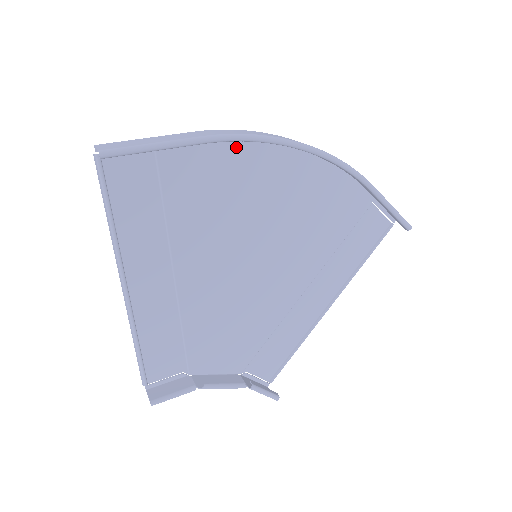
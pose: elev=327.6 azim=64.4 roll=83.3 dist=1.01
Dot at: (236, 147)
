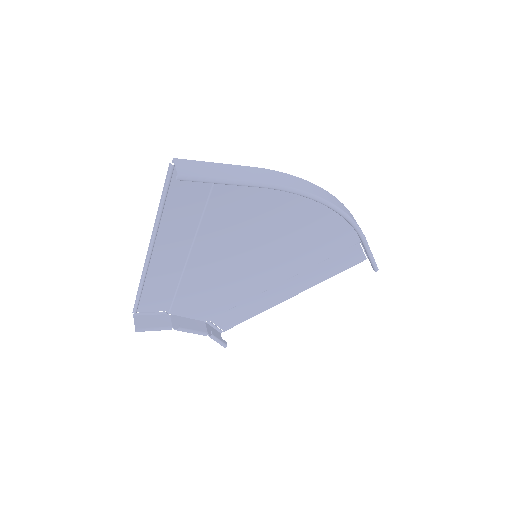
Dot at: occluded
